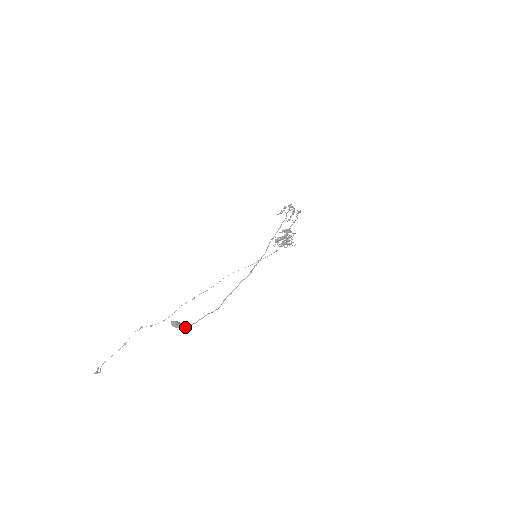
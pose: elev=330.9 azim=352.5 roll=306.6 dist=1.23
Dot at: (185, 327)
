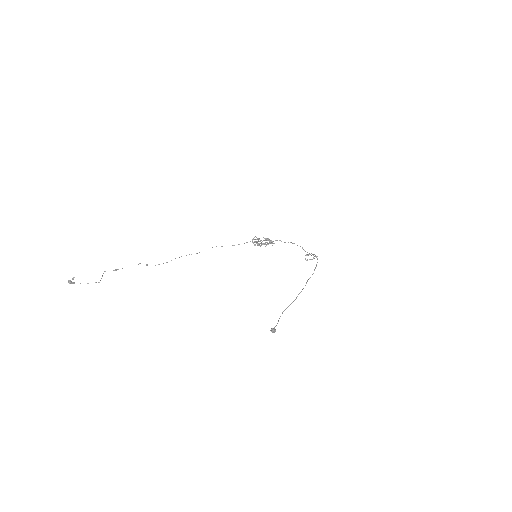
Dot at: occluded
